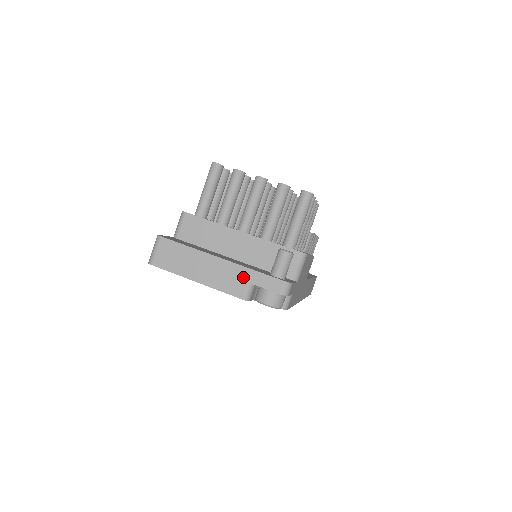
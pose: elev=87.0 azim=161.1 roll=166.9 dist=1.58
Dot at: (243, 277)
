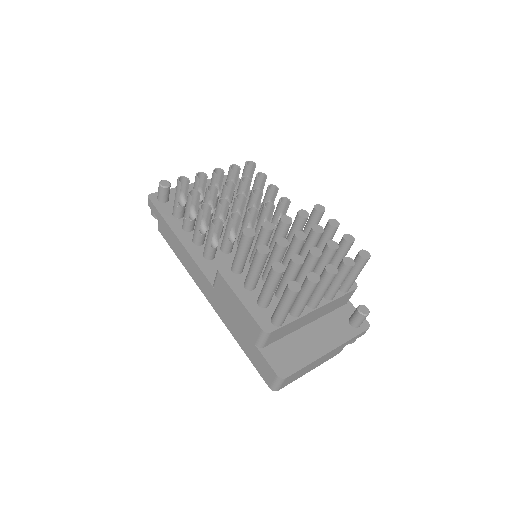
Dot at: (343, 346)
